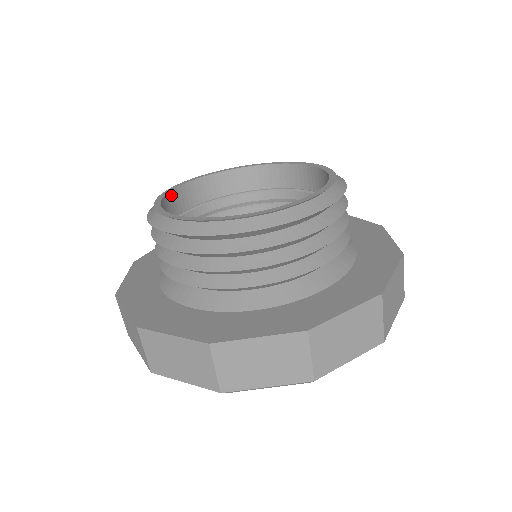
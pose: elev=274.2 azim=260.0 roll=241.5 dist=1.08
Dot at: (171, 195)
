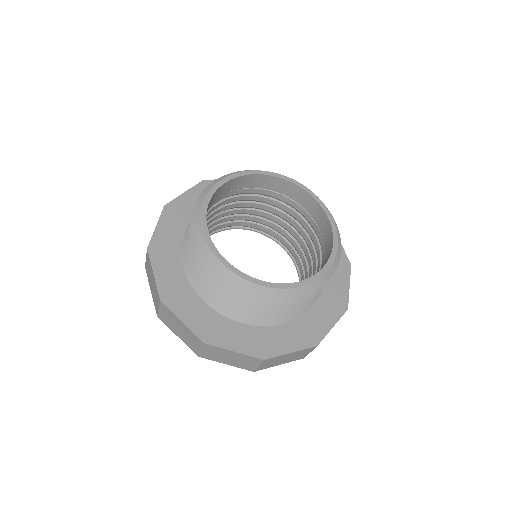
Dot at: (216, 192)
